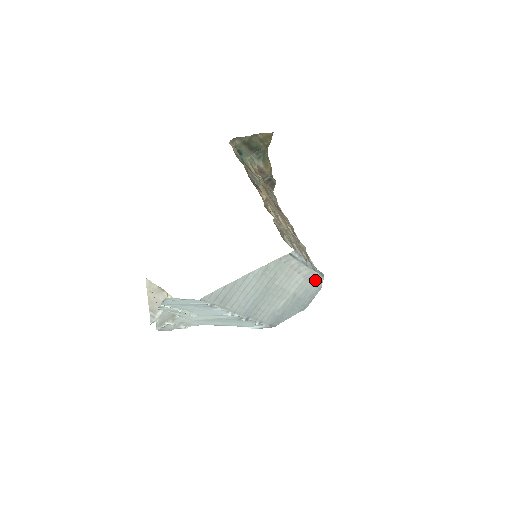
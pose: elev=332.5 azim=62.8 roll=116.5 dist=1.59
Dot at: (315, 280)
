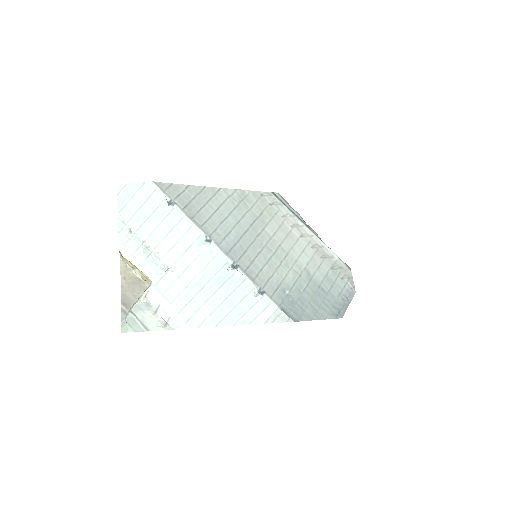
Dot at: (337, 268)
